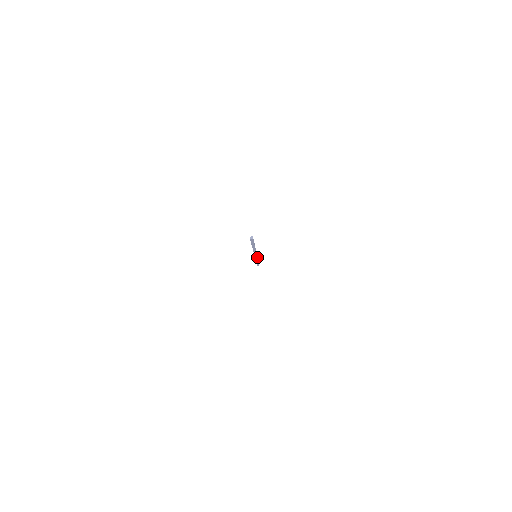
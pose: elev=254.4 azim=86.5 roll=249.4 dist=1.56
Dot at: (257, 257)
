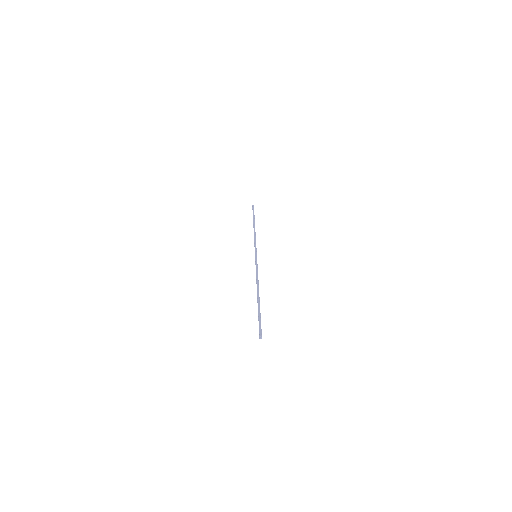
Dot at: occluded
